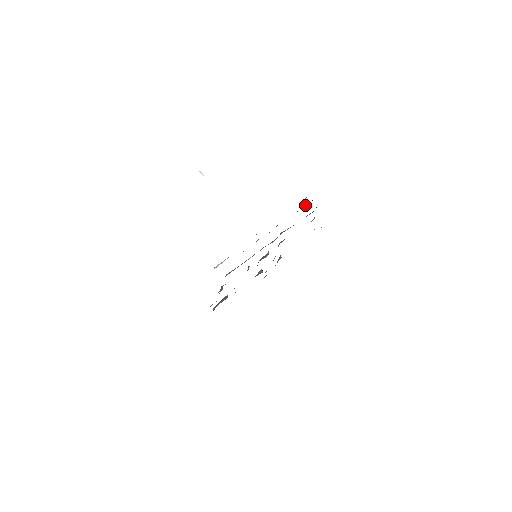
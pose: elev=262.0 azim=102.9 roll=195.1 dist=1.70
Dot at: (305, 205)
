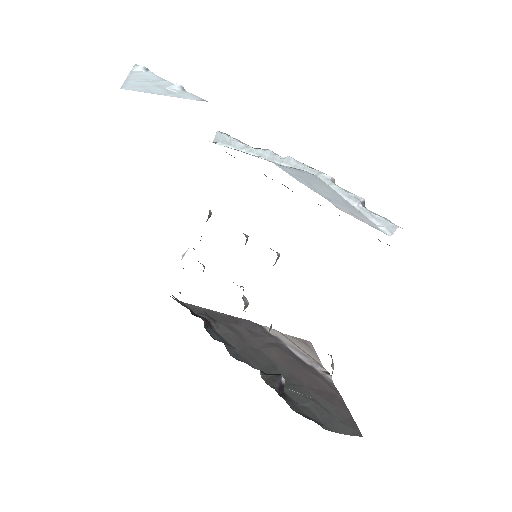
Dot at: occluded
